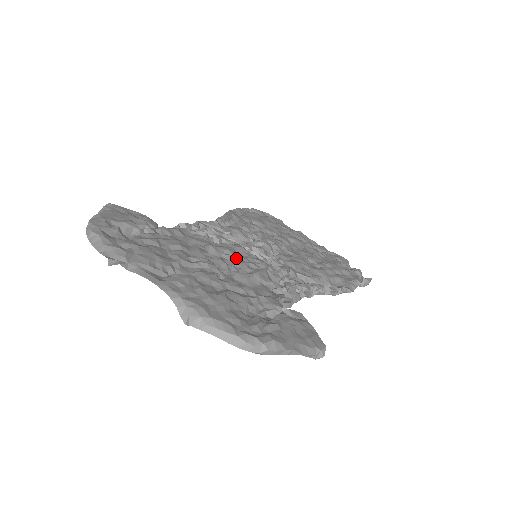
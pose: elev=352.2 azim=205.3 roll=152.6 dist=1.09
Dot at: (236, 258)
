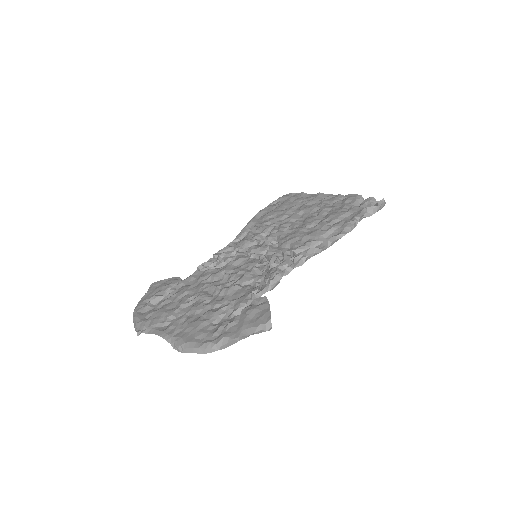
Dot at: (231, 273)
